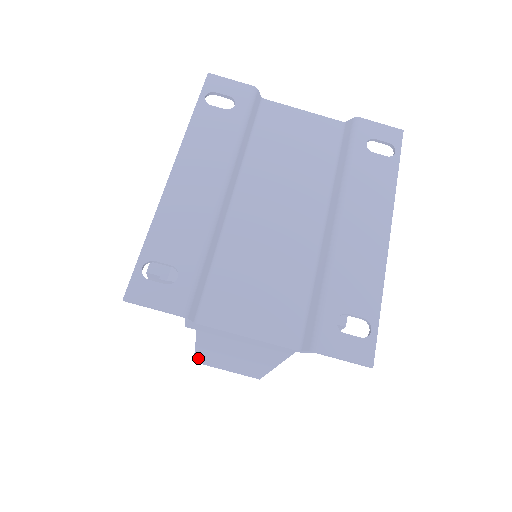
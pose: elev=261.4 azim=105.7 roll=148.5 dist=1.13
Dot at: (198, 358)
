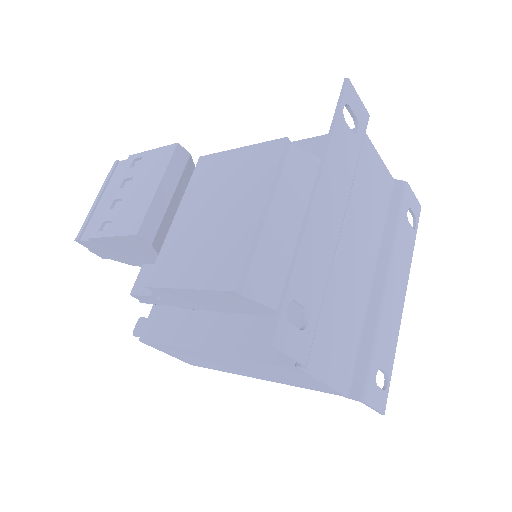
Dot at: (163, 346)
